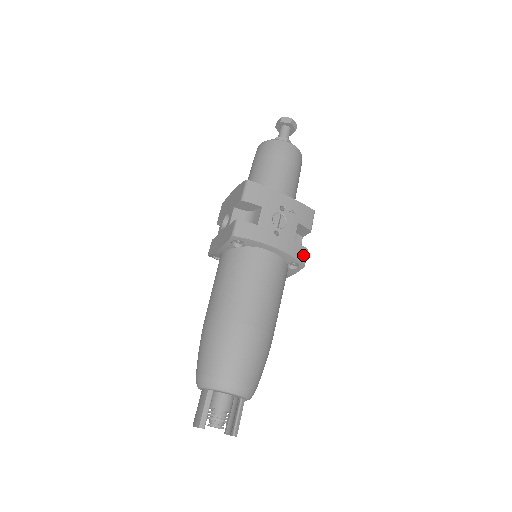
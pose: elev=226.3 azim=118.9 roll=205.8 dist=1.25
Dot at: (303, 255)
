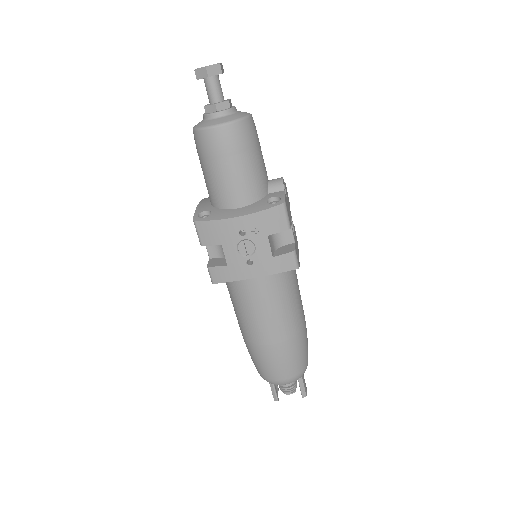
Dot at: (291, 262)
